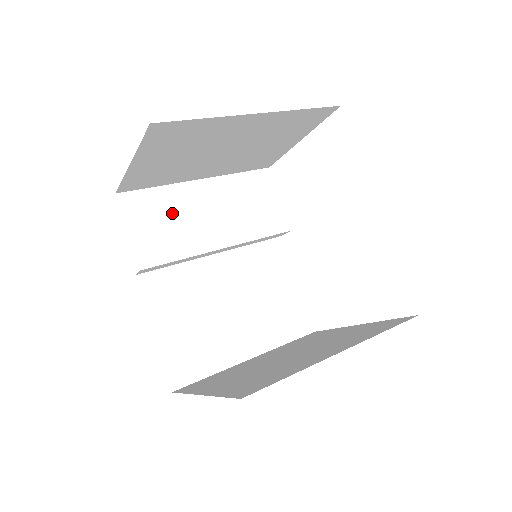
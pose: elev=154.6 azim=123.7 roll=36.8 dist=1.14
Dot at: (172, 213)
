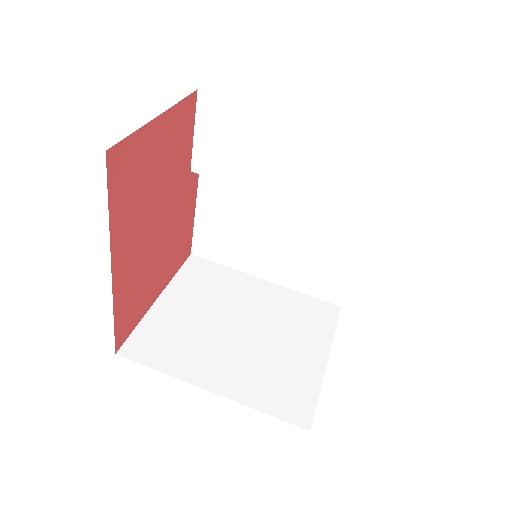
Dot at: (246, 139)
